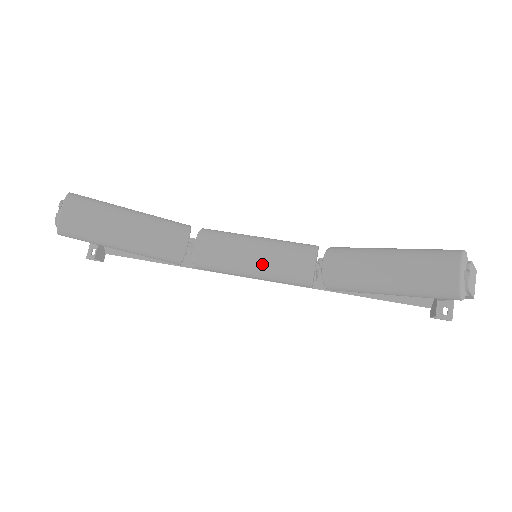
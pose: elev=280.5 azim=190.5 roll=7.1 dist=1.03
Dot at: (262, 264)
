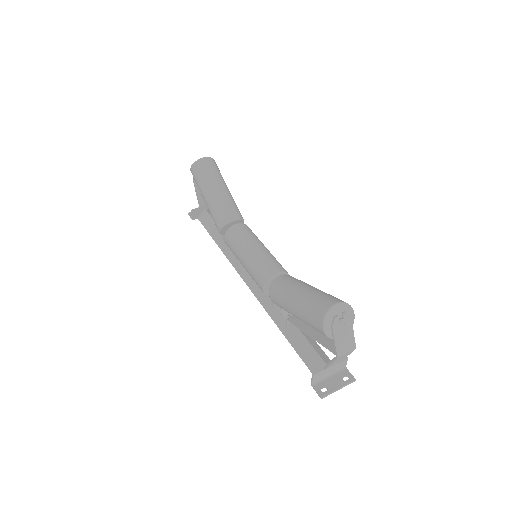
Dot at: (253, 254)
